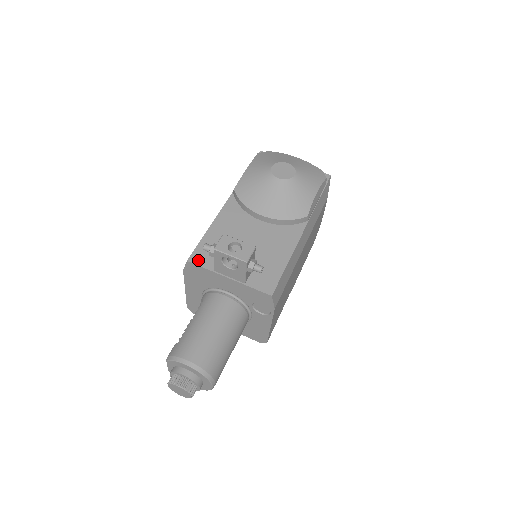
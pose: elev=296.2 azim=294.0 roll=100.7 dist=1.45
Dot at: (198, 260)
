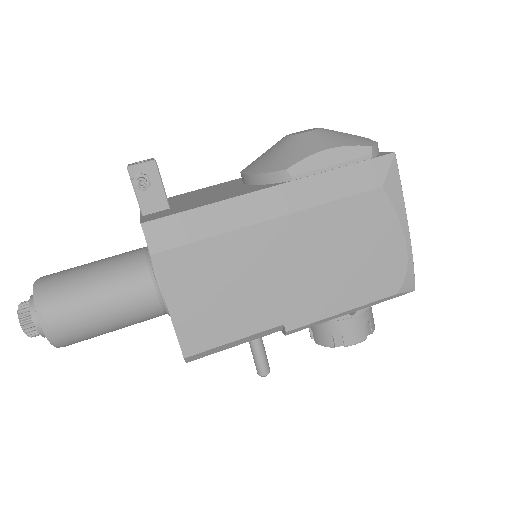
Dot at: occluded
